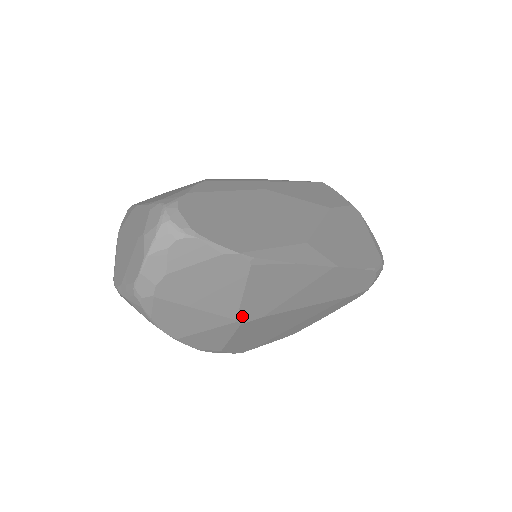
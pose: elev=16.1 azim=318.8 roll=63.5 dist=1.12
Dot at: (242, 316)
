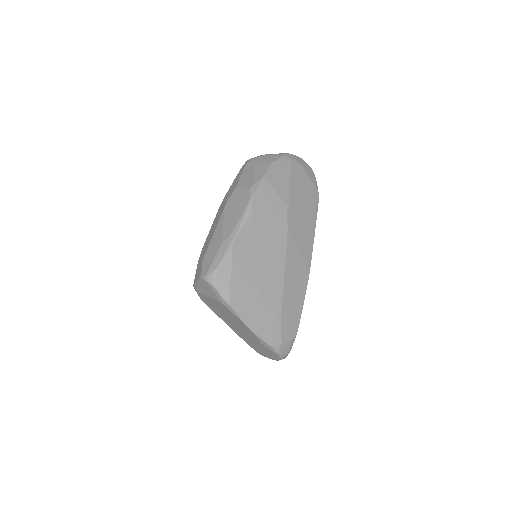
Dot at: (291, 210)
